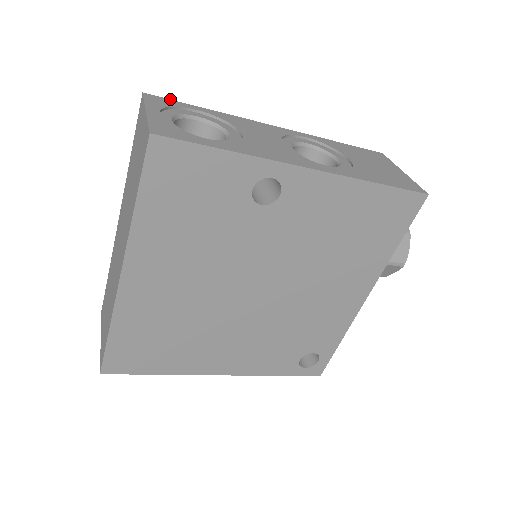
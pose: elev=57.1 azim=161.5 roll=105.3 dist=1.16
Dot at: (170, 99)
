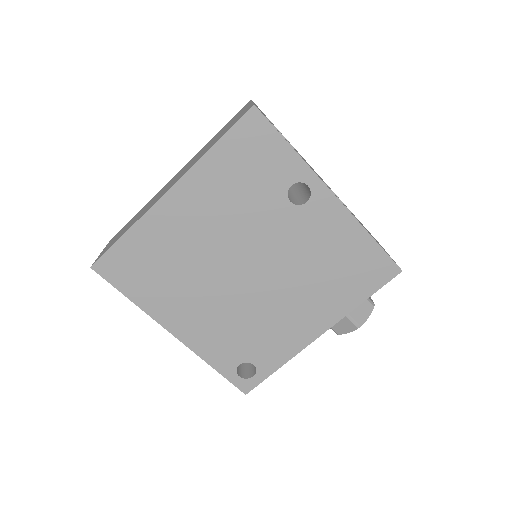
Dot at: occluded
